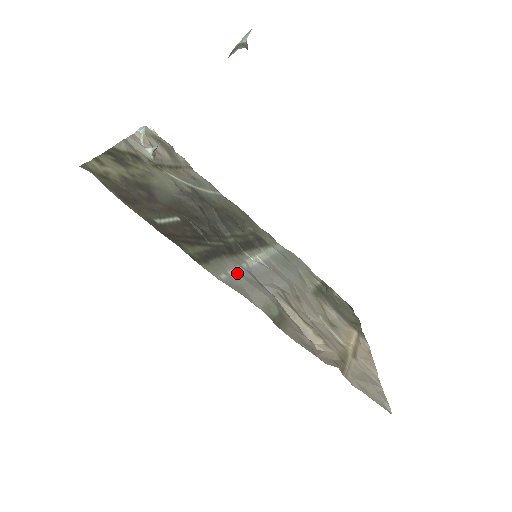
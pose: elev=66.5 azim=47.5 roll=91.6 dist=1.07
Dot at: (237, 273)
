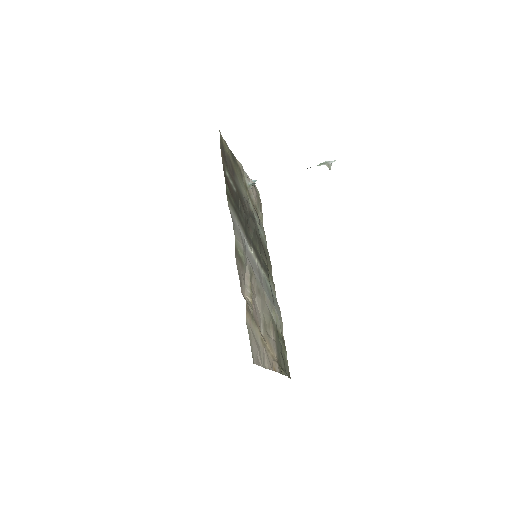
Dot at: (239, 228)
